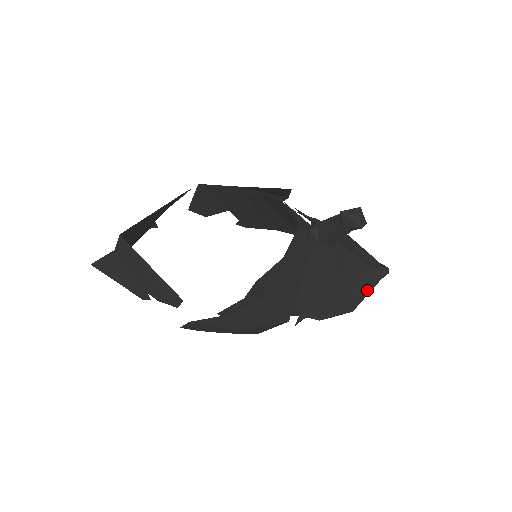
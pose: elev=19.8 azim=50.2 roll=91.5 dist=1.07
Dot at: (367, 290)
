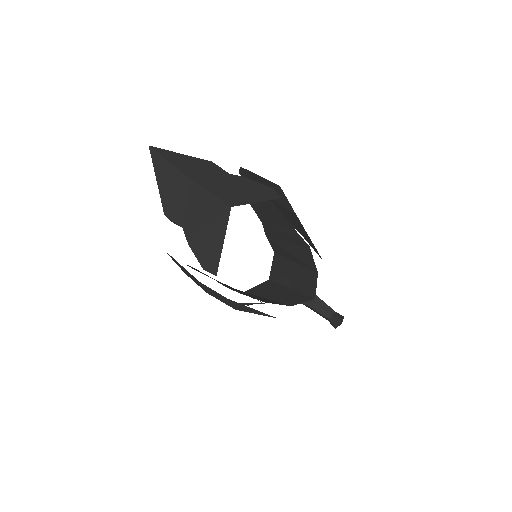
Dot at: occluded
